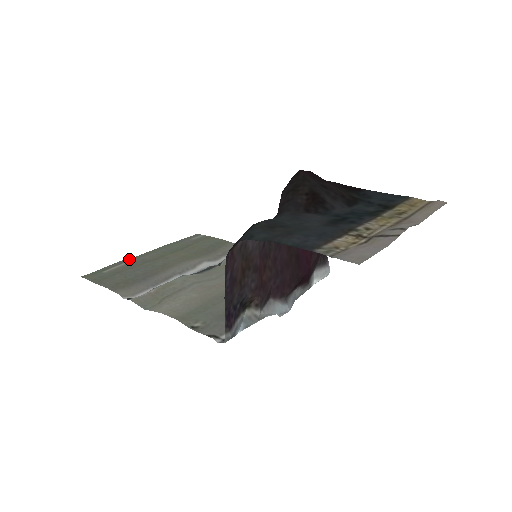
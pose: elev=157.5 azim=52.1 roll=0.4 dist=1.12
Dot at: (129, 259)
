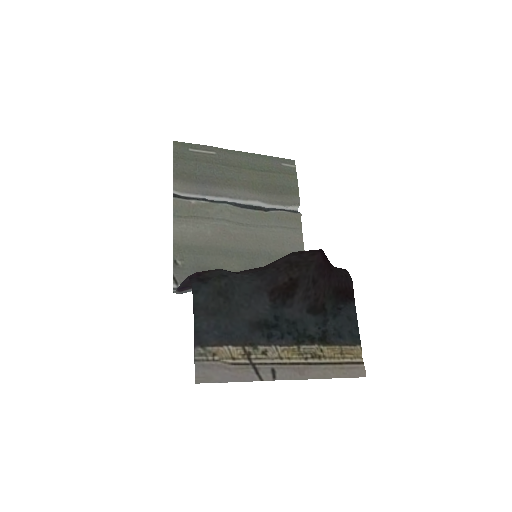
Dot at: (218, 149)
